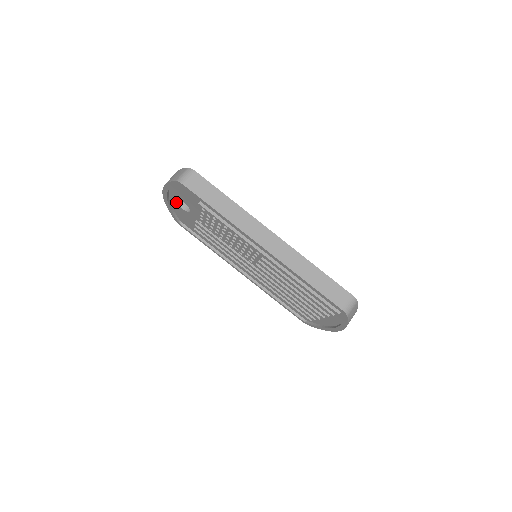
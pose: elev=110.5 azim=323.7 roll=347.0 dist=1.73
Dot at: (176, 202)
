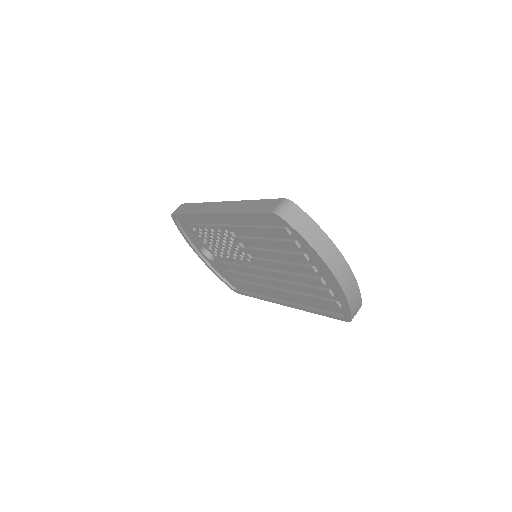
Dot at: (209, 258)
